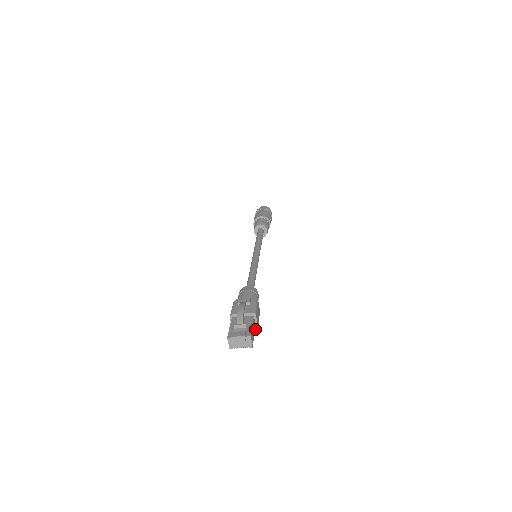
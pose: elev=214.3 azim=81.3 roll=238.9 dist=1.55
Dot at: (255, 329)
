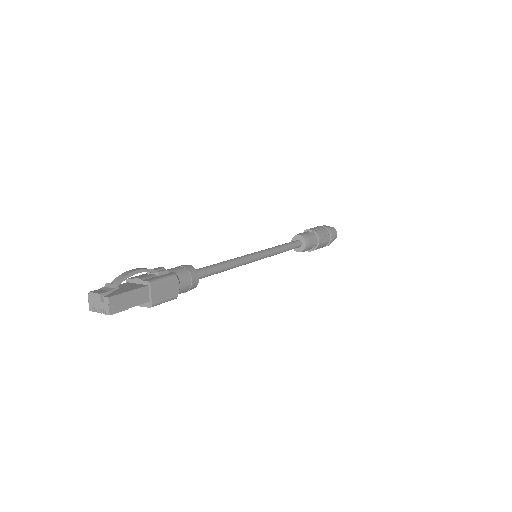
Dot at: (149, 306)
